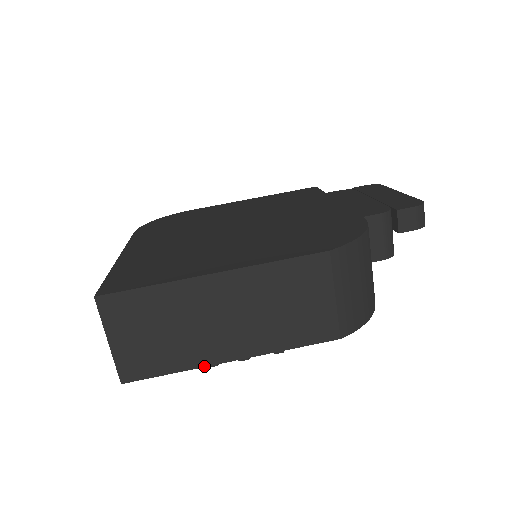
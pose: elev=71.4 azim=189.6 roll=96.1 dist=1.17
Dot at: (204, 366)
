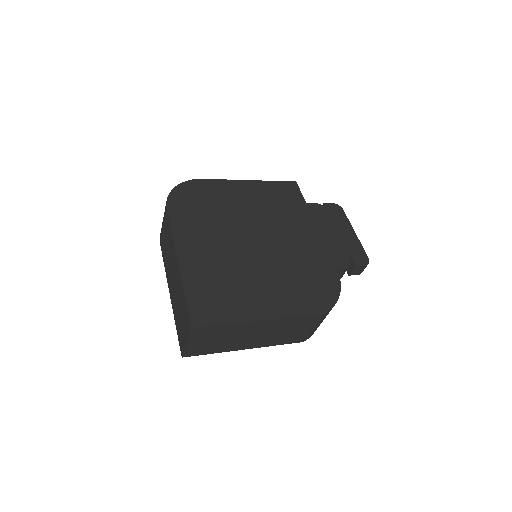
Dot at: occluded
